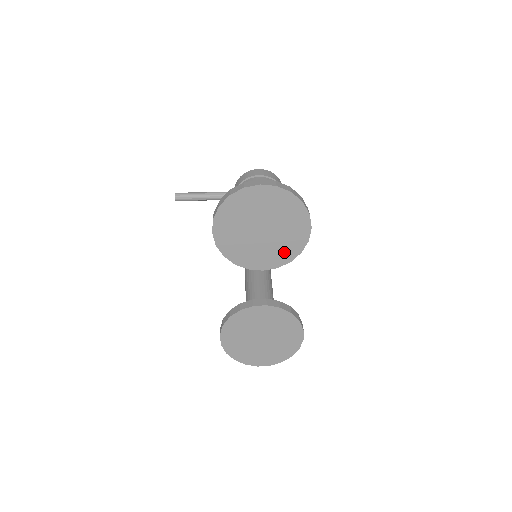
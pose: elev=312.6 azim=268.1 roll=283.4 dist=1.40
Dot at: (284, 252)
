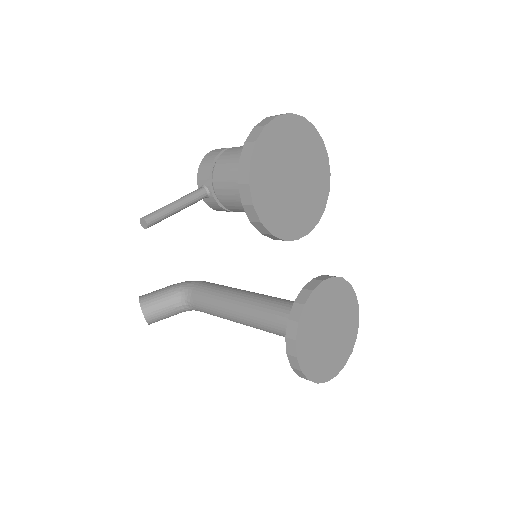
Dot at: (317, 199)
